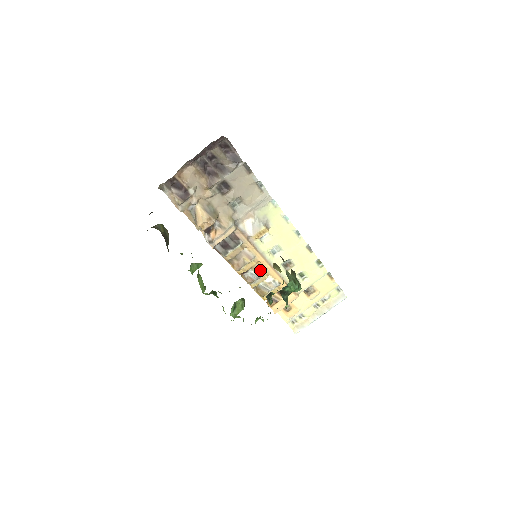
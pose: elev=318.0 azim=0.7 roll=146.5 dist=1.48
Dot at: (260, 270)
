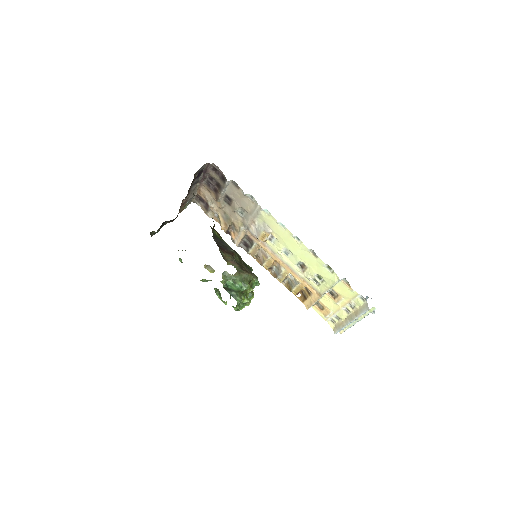
Dot at: (279, 268)
